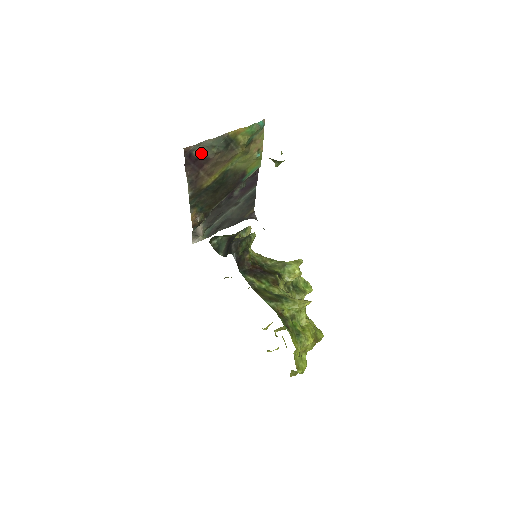
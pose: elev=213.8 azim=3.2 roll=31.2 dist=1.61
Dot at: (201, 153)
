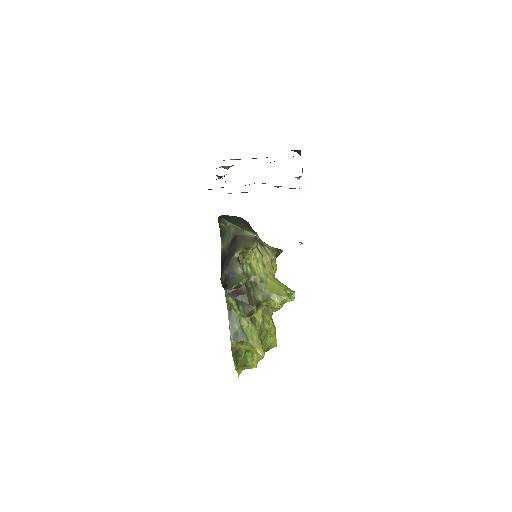
Dot at: occluded
